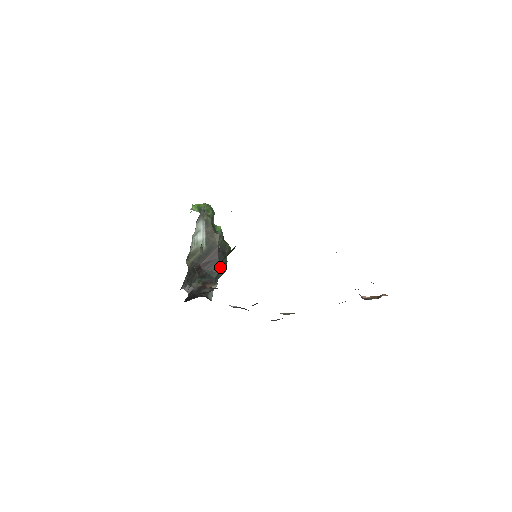
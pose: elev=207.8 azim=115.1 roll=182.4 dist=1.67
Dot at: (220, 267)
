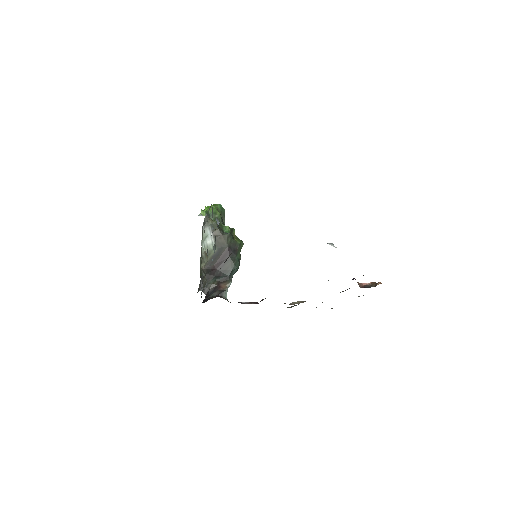
Dot at: (232, 265)
